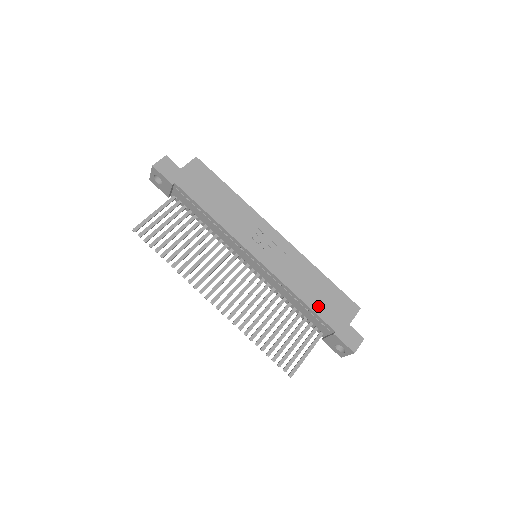
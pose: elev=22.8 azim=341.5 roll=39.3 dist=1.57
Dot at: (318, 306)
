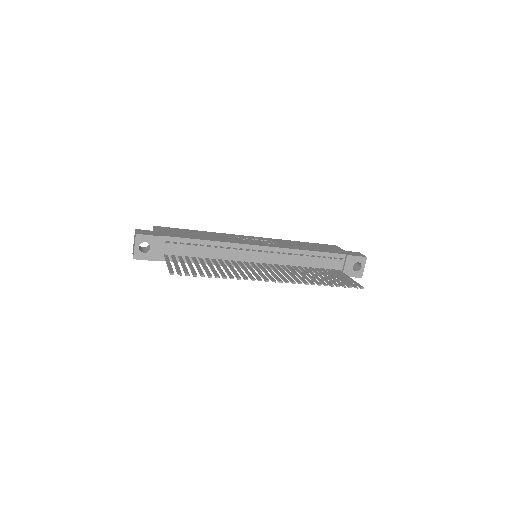
Dot at: (322, 250)
